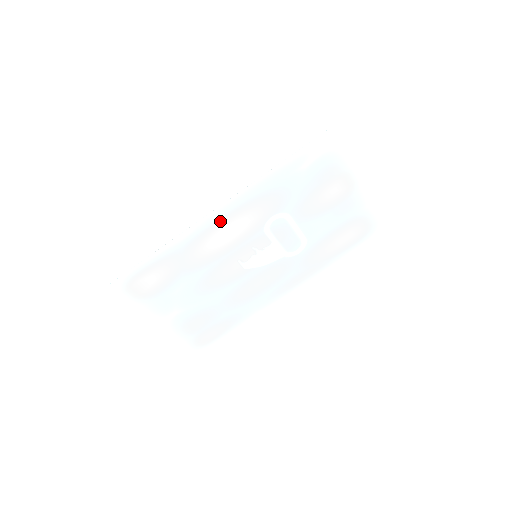
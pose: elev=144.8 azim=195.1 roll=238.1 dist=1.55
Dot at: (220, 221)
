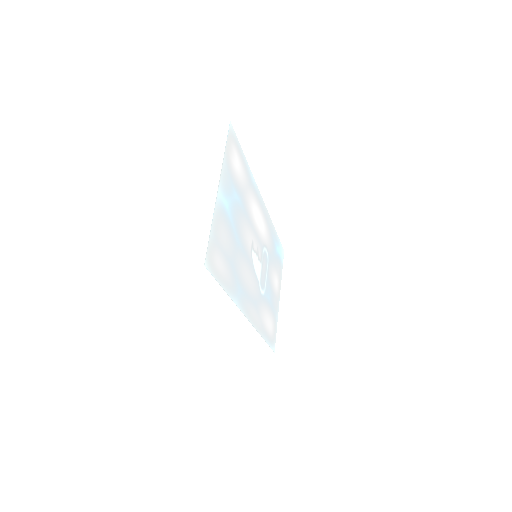
Dot at: (261, 207)
